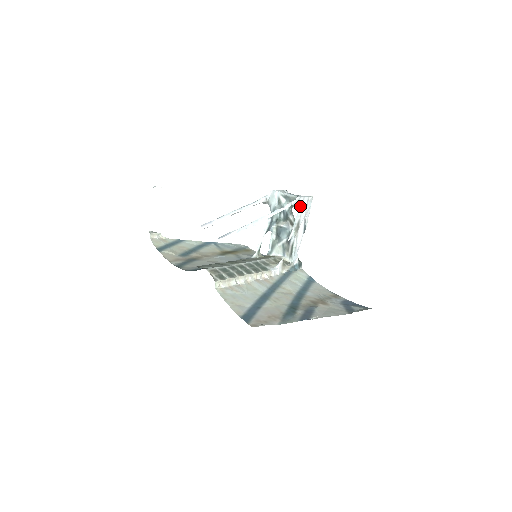
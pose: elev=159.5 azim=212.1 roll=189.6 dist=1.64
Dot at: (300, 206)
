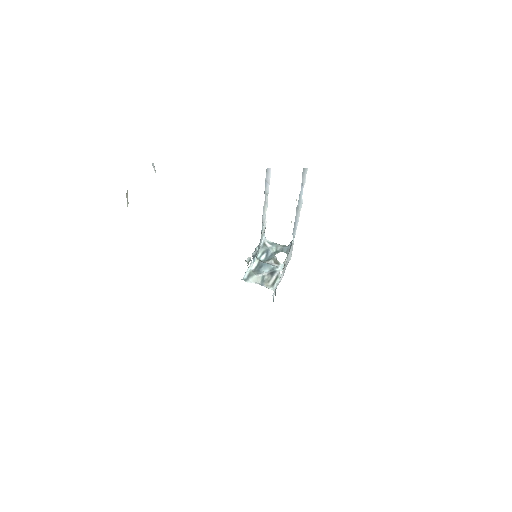
Dot at: (291, 250)
